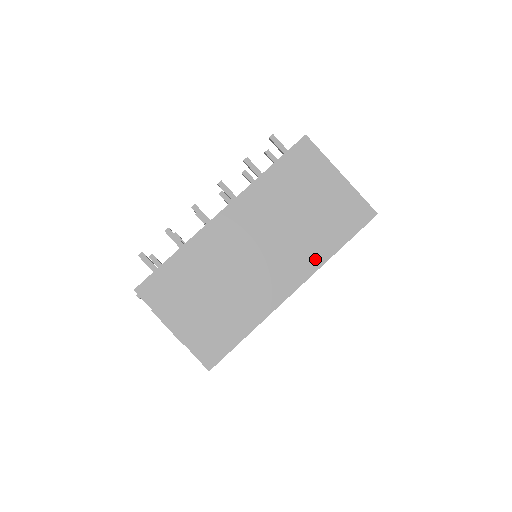
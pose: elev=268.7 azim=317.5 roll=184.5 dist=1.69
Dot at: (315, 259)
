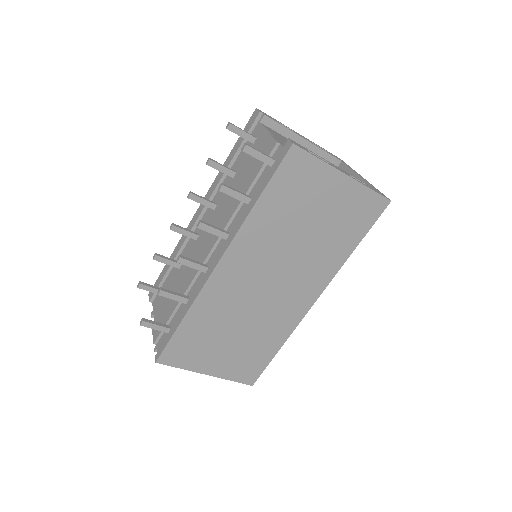
Dot at: (330, 268)
